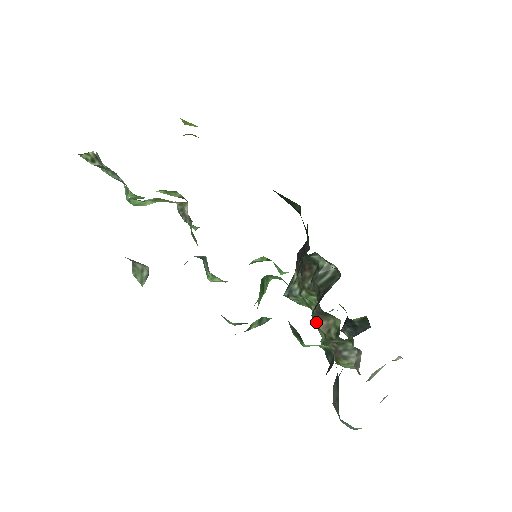
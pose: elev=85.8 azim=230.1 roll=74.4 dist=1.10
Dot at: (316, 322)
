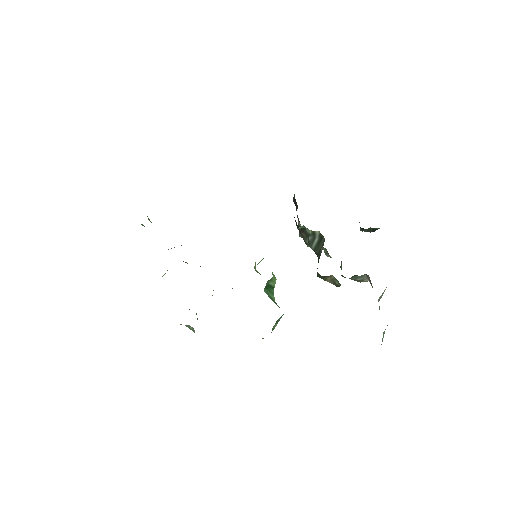
Dot at: (323, 279)
